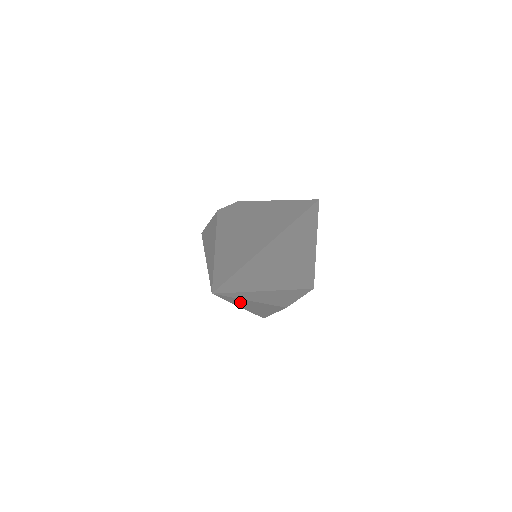
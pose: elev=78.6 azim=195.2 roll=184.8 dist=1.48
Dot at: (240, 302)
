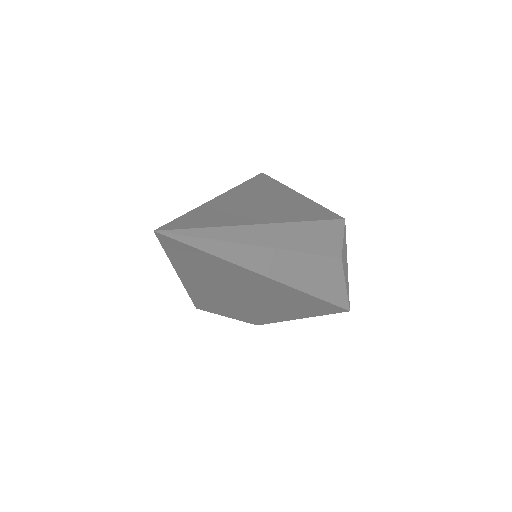
Dot at: (246, 257)
